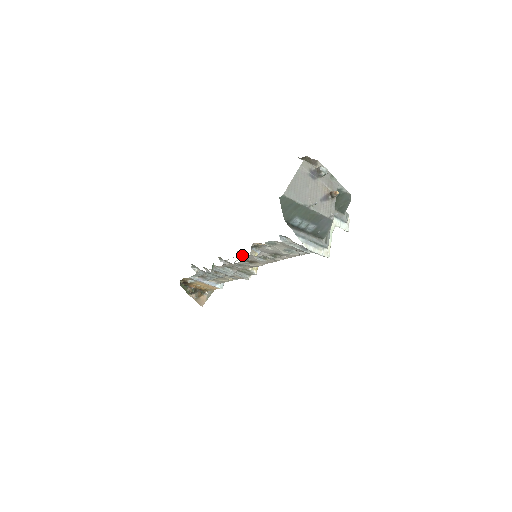
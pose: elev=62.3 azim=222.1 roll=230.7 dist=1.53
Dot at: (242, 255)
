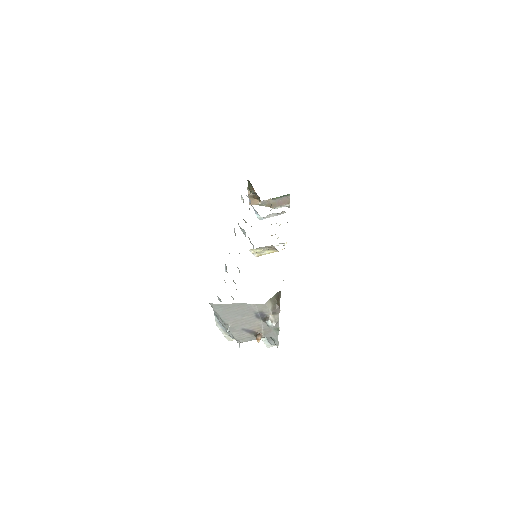
Dot at: occluded
